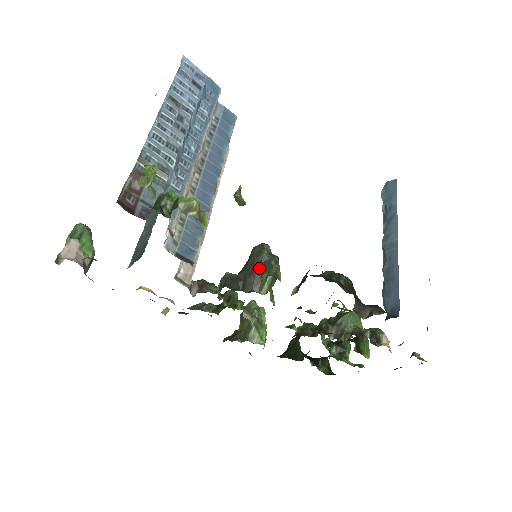
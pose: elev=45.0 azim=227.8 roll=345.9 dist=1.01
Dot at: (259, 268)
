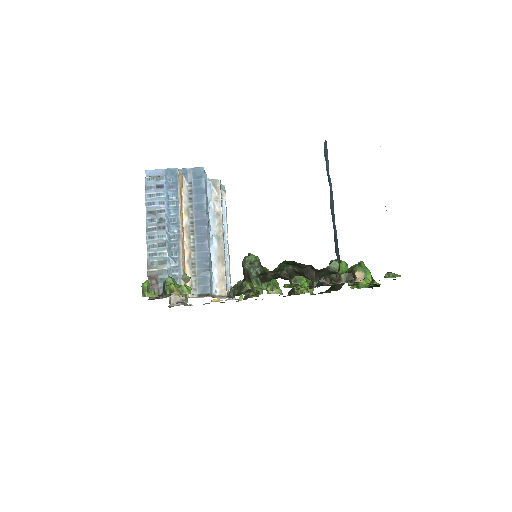
Dot at: (246, 277)
